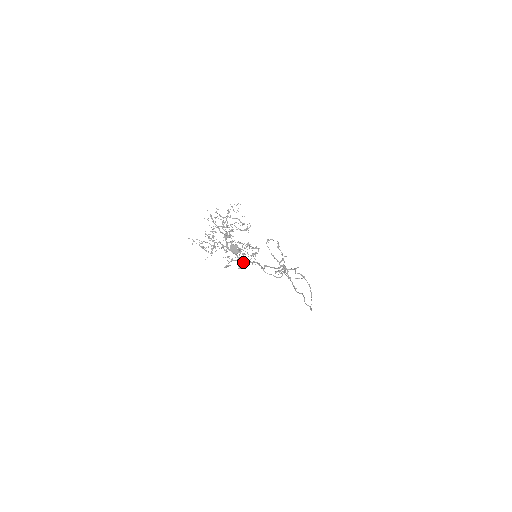
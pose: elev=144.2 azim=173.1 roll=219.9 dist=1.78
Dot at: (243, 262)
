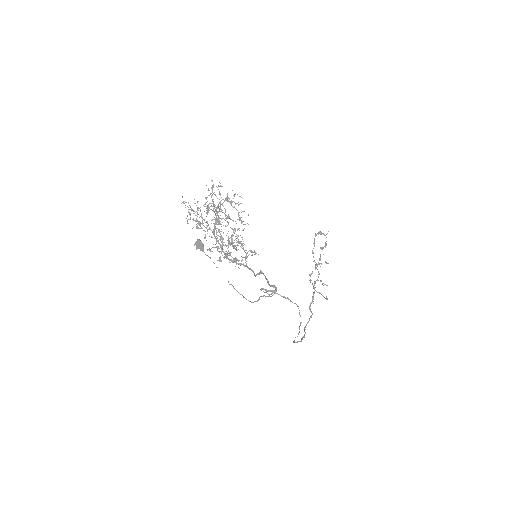
Dot at: occluded
